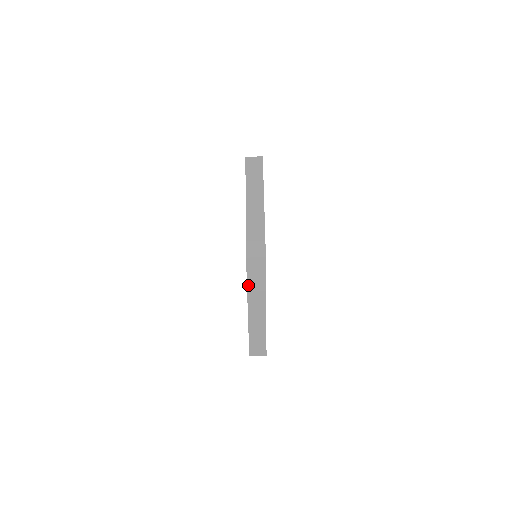
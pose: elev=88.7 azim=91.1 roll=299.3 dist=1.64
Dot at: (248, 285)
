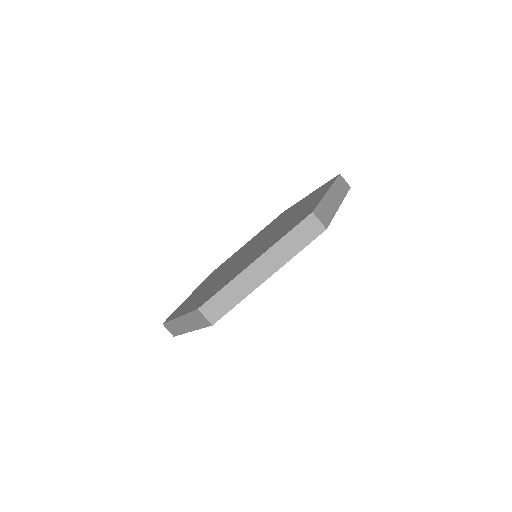
Dot at: (284, 237)
